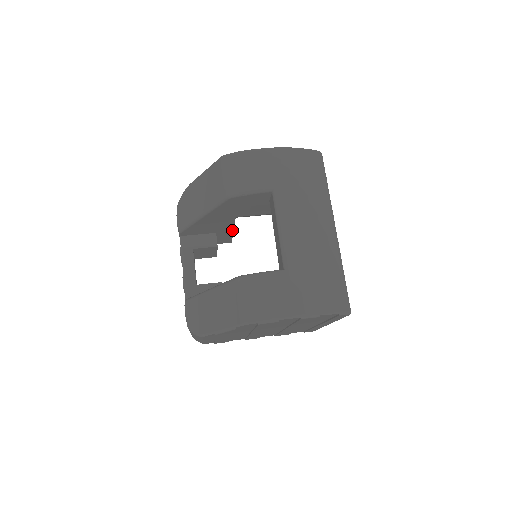
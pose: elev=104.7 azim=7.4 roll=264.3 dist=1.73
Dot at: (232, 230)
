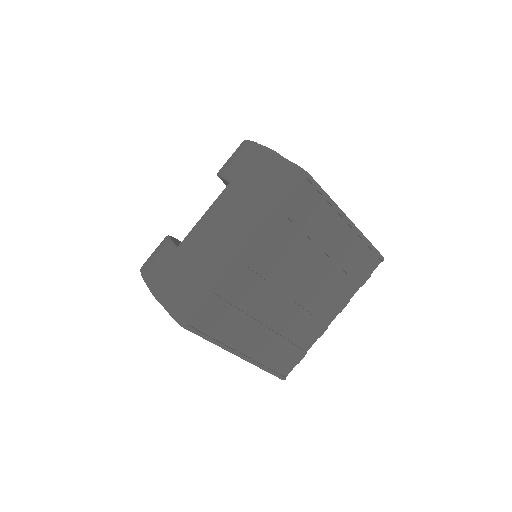
Dot at: occluded
